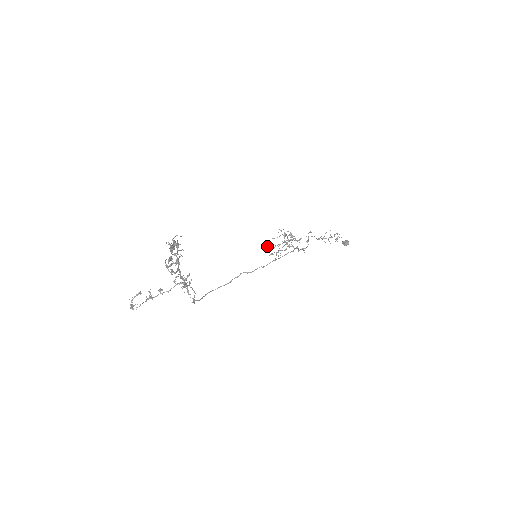
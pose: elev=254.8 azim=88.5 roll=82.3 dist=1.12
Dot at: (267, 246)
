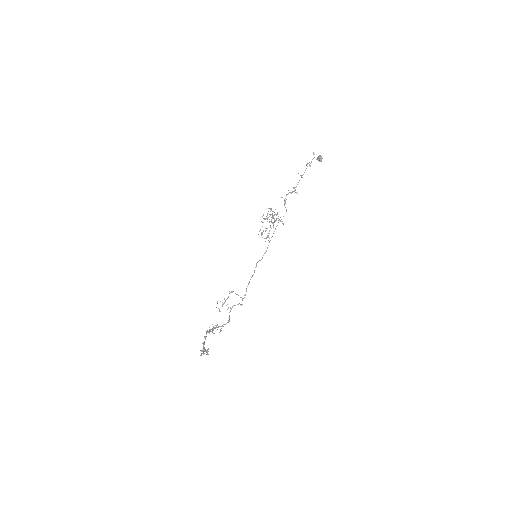
Dot at: occluded
